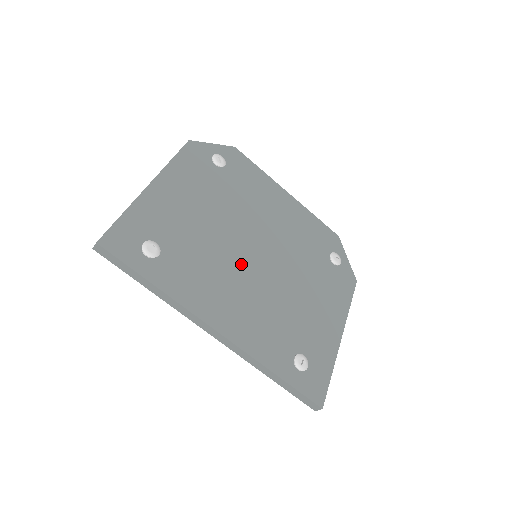
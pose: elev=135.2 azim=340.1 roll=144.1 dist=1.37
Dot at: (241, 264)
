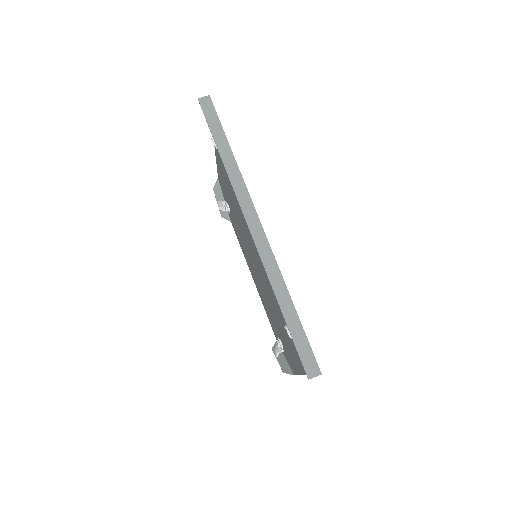
Dot at: occluded
